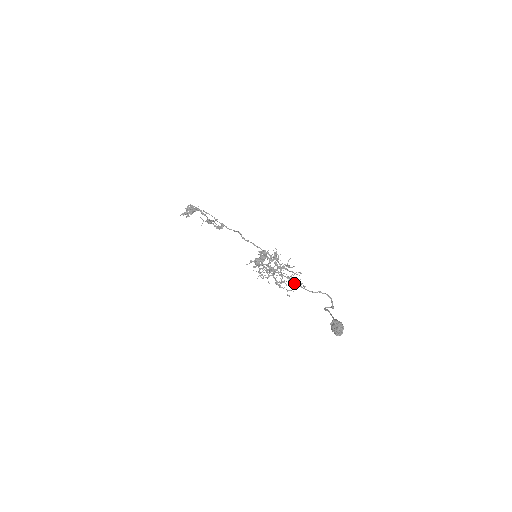
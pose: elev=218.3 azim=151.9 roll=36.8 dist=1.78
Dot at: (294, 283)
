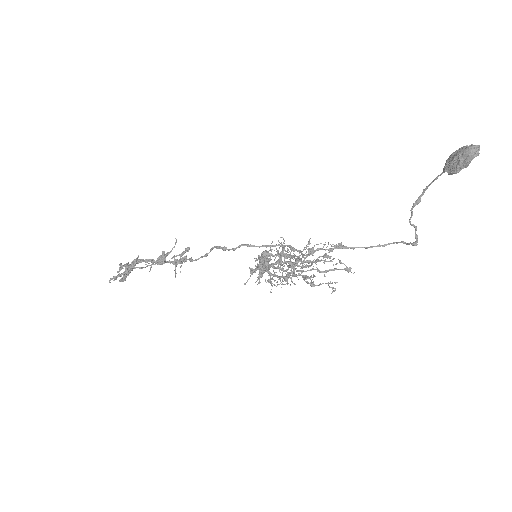
Dot at: (335, 248)
